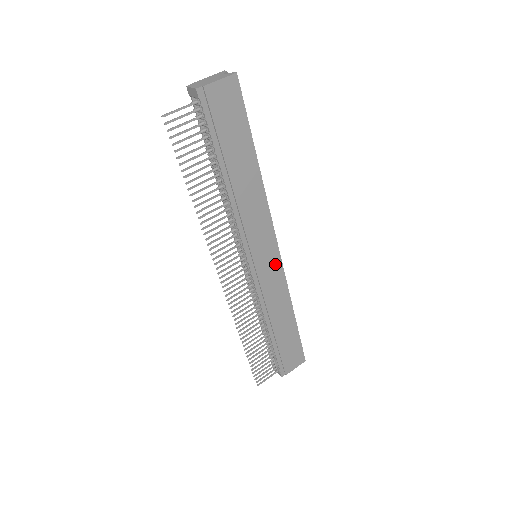
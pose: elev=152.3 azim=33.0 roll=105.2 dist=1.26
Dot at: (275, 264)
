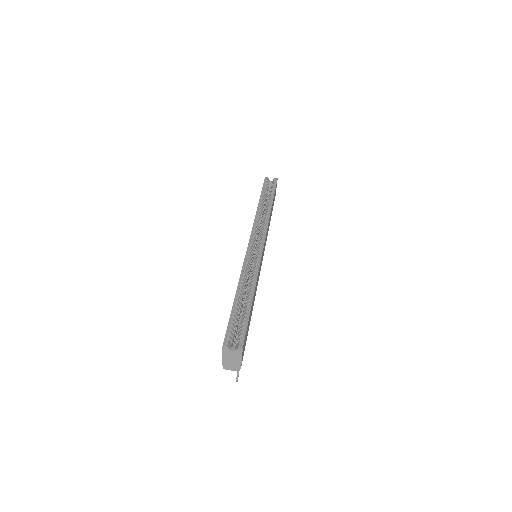
Dot at: occluded
